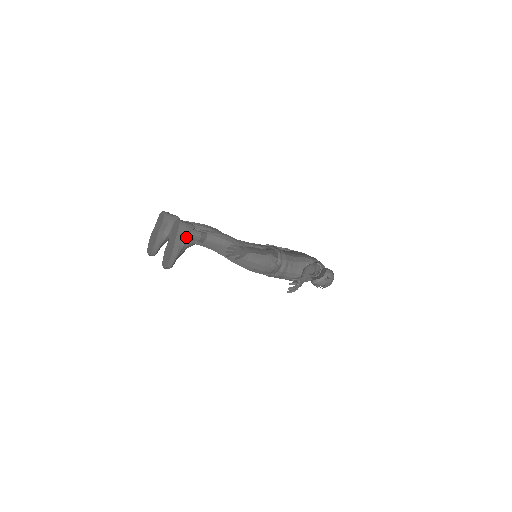
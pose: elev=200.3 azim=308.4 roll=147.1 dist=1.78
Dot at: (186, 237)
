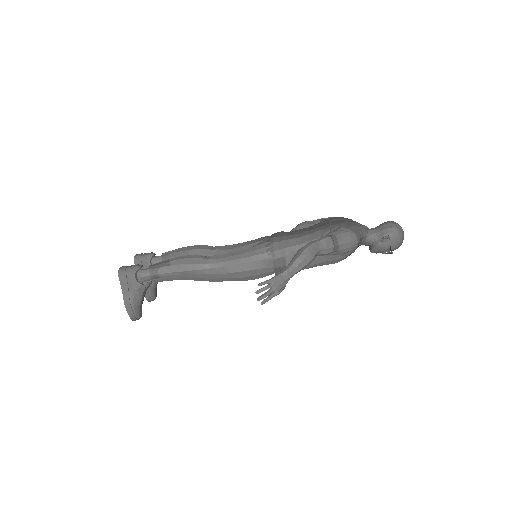
Dot at: (132, 283)
